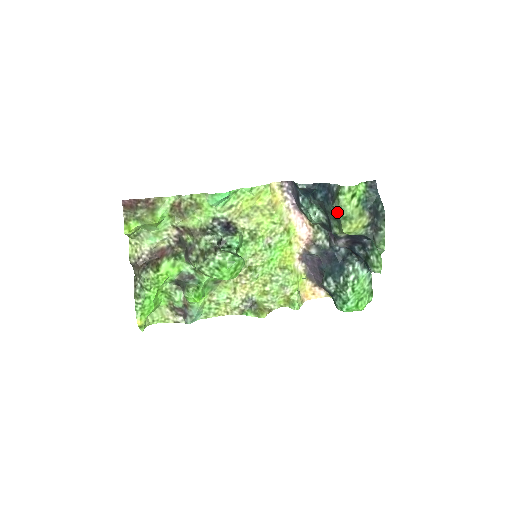
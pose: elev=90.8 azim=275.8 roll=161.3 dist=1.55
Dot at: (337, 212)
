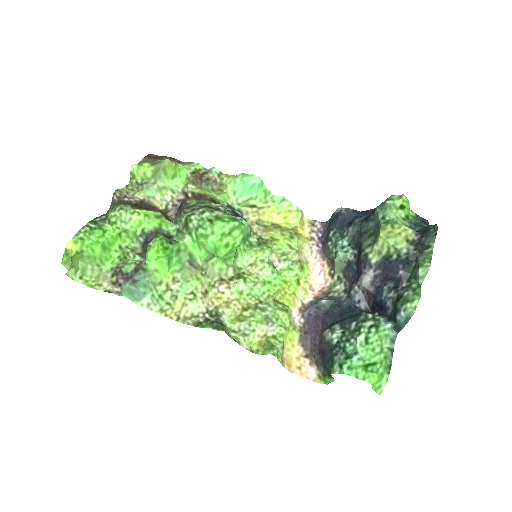
Dot at: (379, 214)
